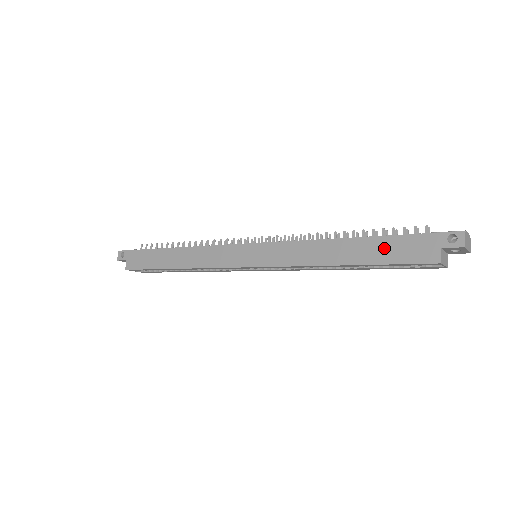
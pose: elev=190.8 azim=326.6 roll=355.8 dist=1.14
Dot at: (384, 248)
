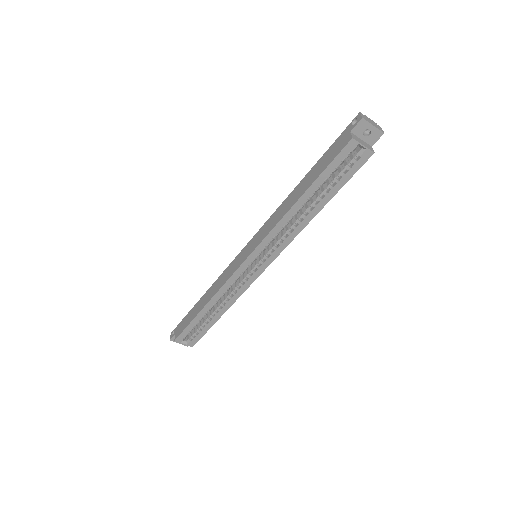
Dot at: (320, 165)
